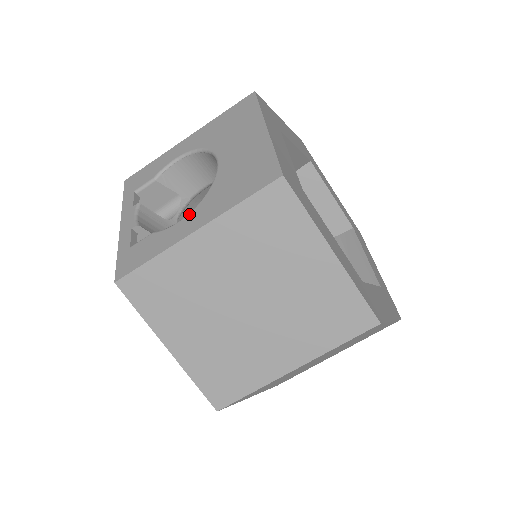
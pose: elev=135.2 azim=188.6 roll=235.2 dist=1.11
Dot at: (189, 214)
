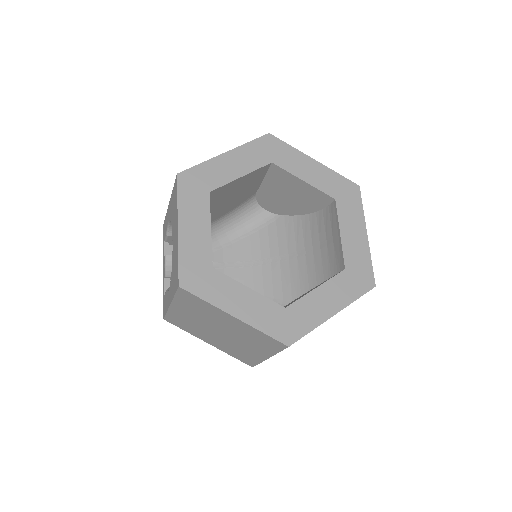
Dot at: (169, 287)
